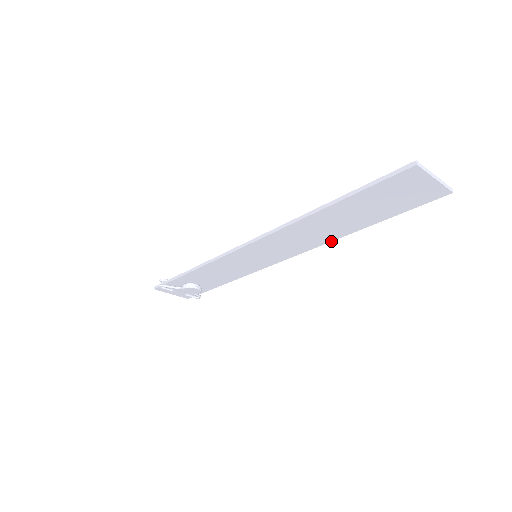
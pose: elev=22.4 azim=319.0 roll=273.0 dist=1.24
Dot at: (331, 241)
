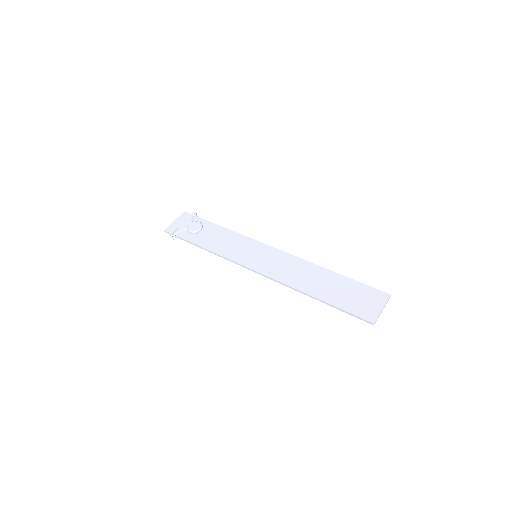
Dot at: (311, 264)
